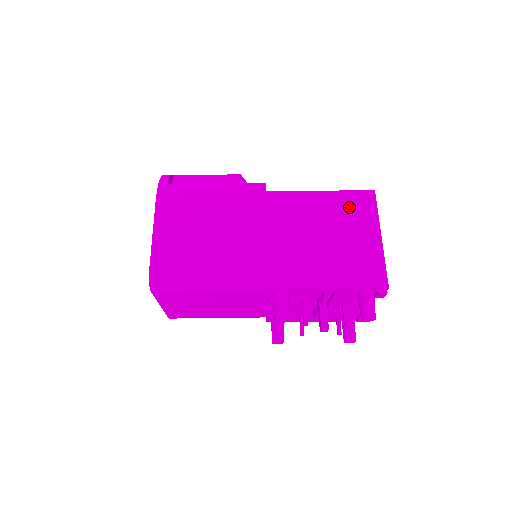
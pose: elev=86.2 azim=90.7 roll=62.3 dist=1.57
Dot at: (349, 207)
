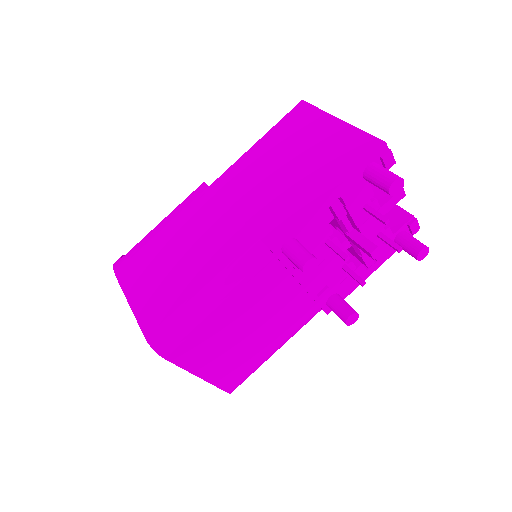
Dot at: (290, 129)
